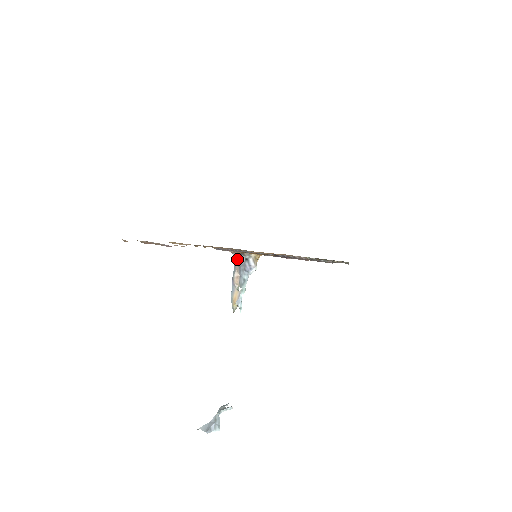
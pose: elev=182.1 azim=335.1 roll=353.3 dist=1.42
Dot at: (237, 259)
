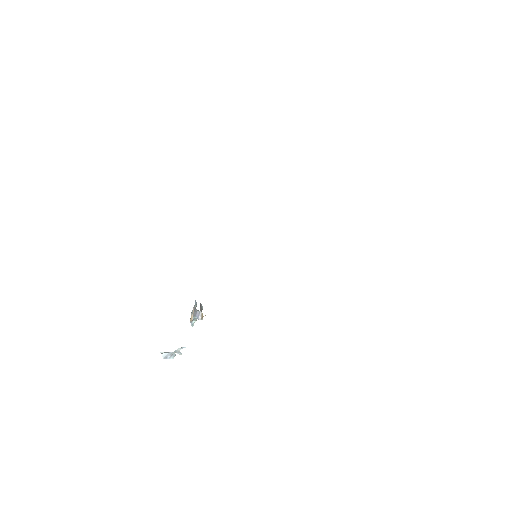
Dot at: (196, 303)
